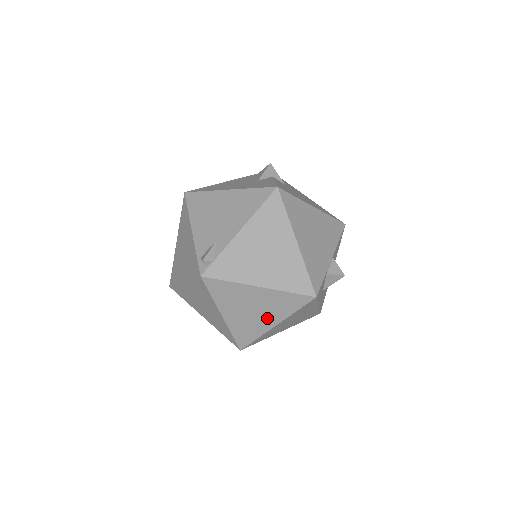
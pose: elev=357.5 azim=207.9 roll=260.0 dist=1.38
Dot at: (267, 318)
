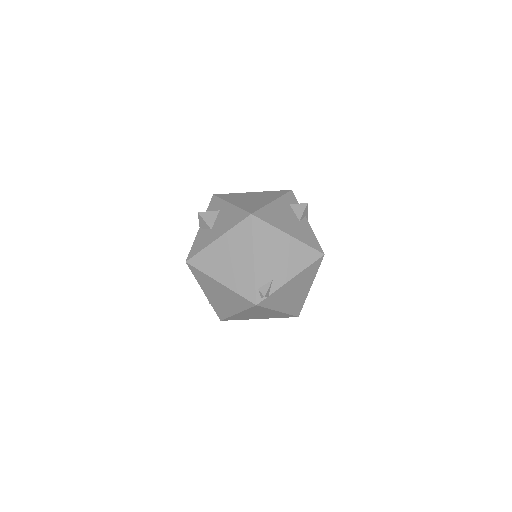
Dot at: (260, 317)
